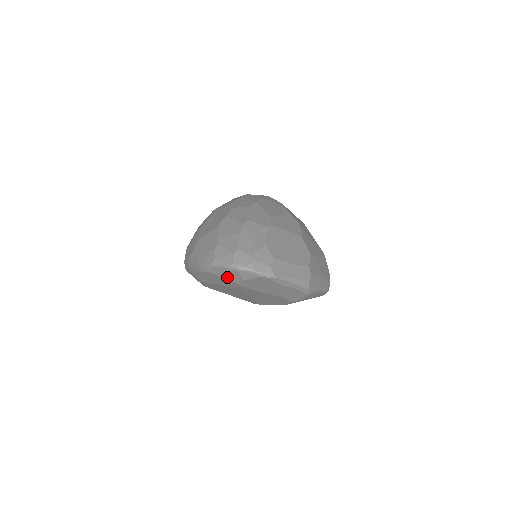
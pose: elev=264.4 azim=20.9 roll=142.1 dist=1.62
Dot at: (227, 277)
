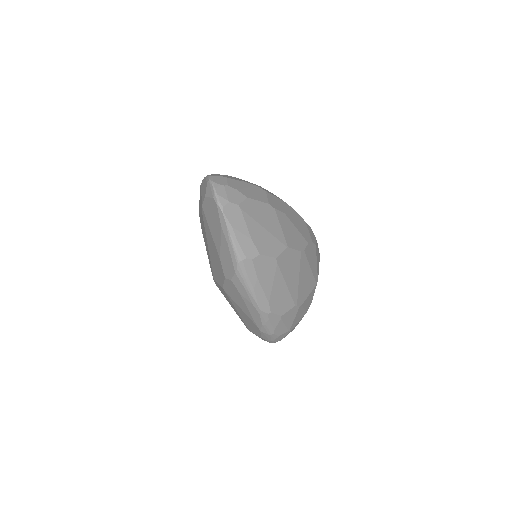
Dot at: (203, 192)
